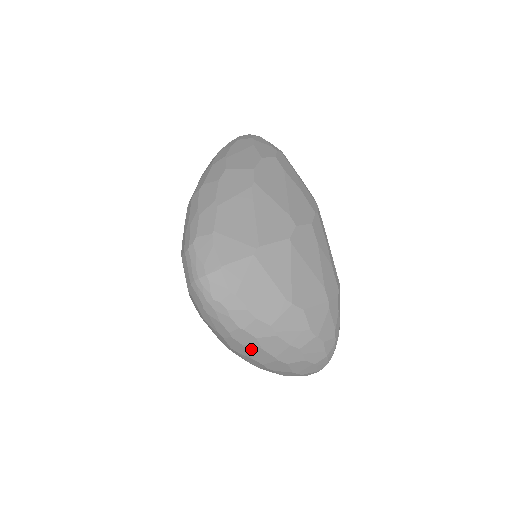
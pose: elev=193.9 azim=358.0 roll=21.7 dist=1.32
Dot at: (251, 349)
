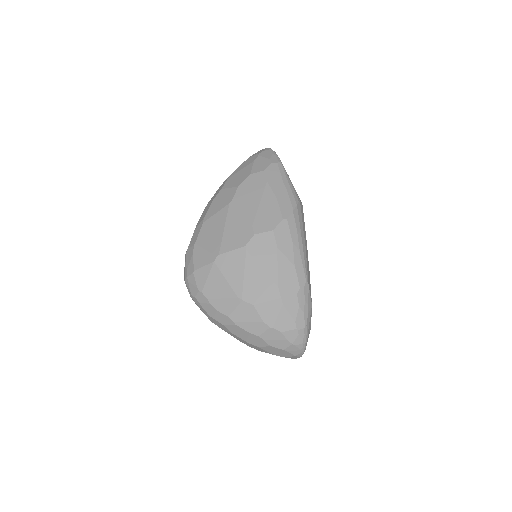
Dot at: (229, 333)
